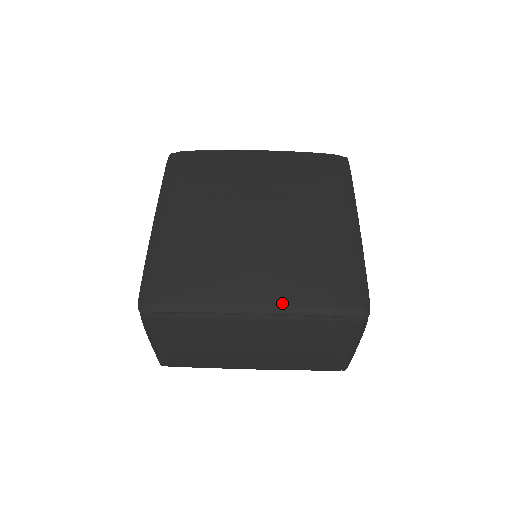
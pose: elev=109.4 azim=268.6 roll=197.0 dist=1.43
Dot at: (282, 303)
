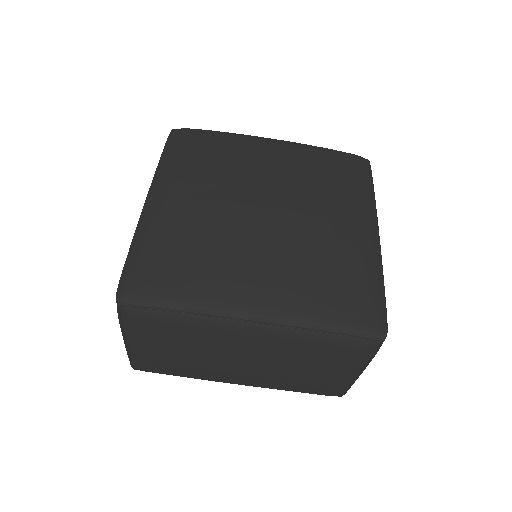
Dot at: (288, 312)
